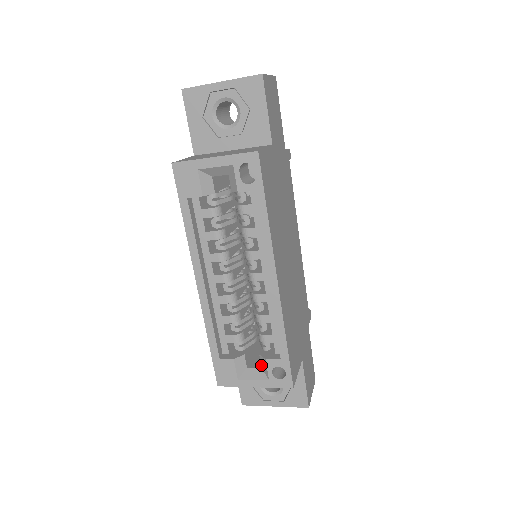
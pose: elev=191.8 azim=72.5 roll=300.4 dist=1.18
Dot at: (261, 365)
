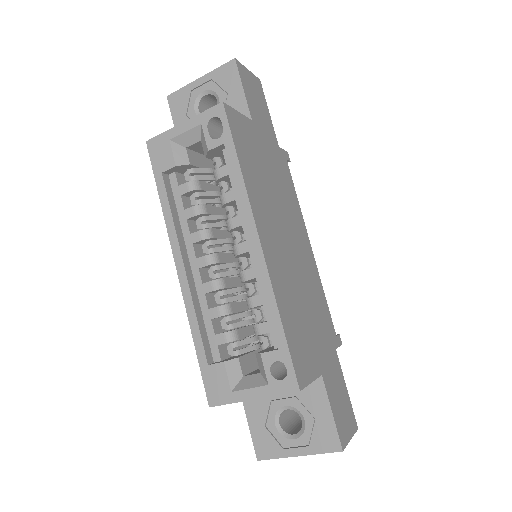
Dot at: (259, 369)
